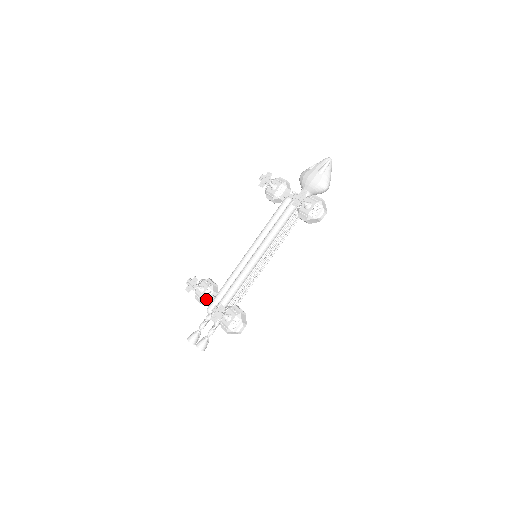
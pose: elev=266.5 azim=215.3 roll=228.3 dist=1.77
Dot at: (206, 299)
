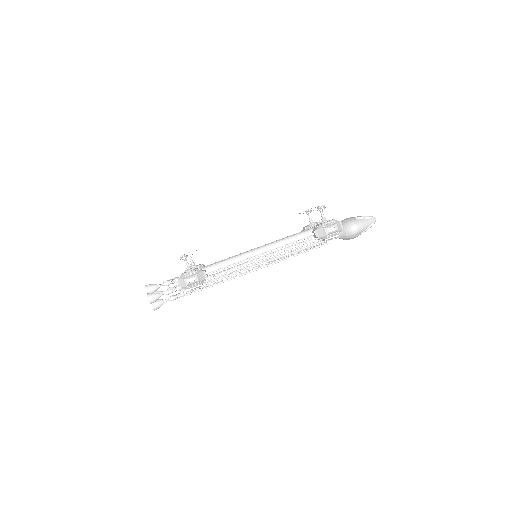
Dot at: occluded
